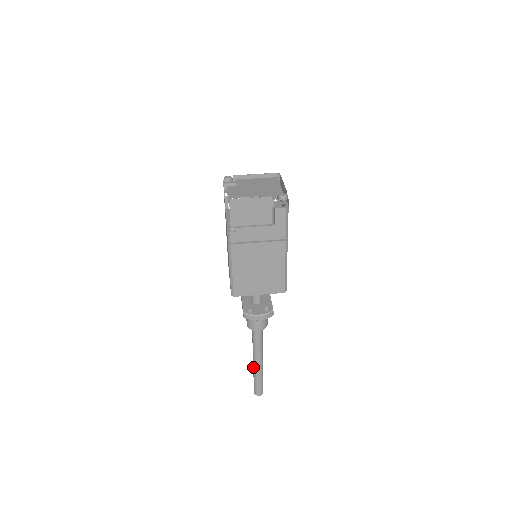
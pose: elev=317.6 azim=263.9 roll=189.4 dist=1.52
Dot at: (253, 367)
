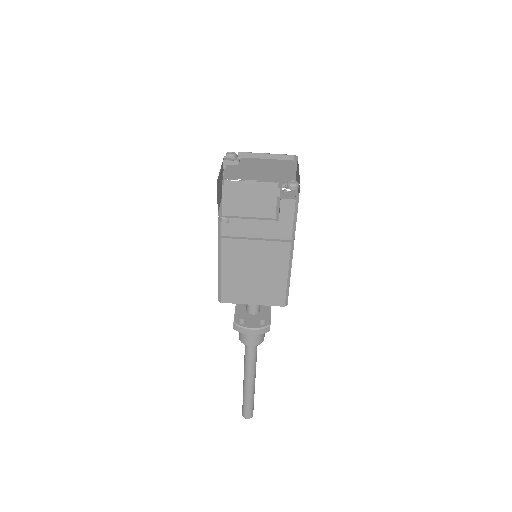
Dot at: (243, 386)
